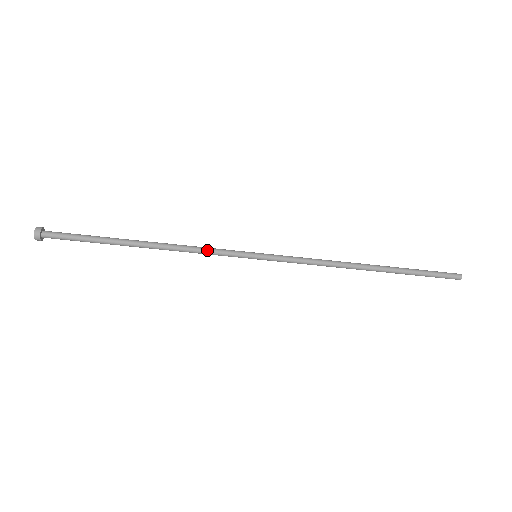
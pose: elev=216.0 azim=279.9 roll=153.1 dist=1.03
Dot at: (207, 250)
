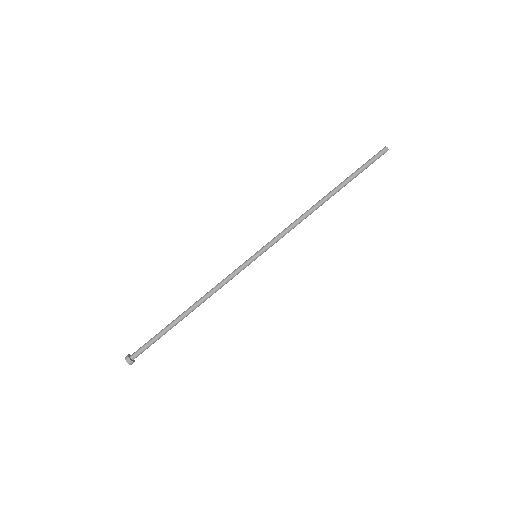
Dot at: (225, 278)
